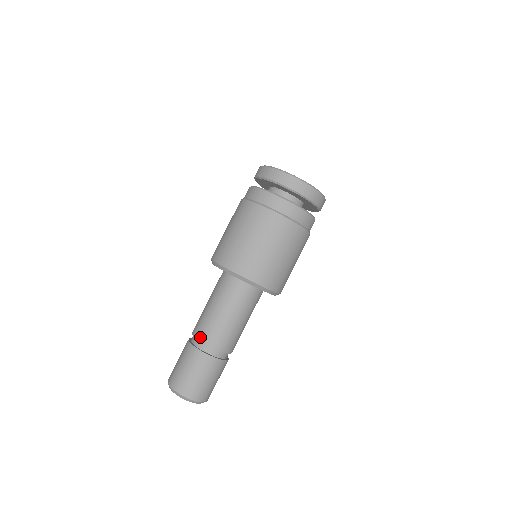
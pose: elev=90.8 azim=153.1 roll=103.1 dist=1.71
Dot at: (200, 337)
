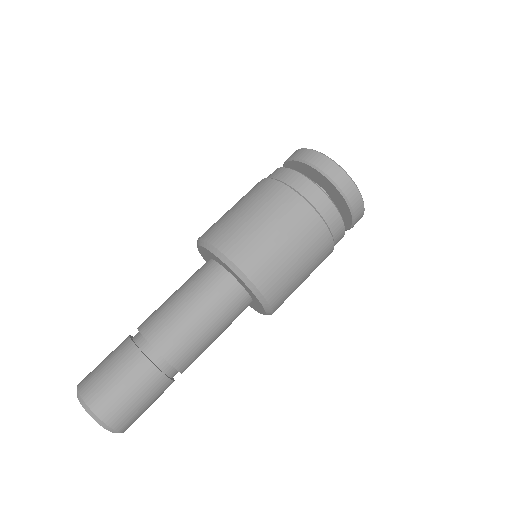
Dot at: (157, 343)
